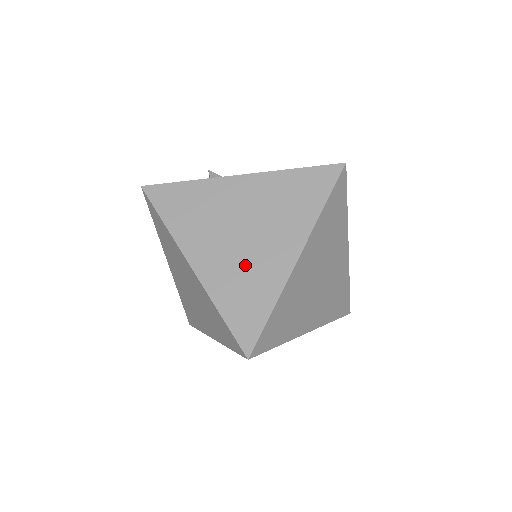
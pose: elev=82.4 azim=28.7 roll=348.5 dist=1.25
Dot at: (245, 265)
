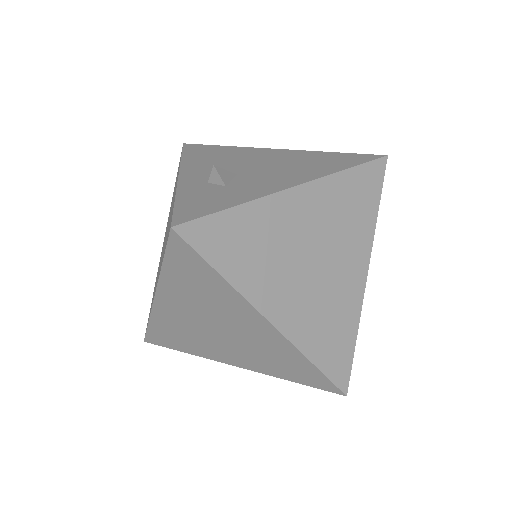
Dot at: (325, 301)
